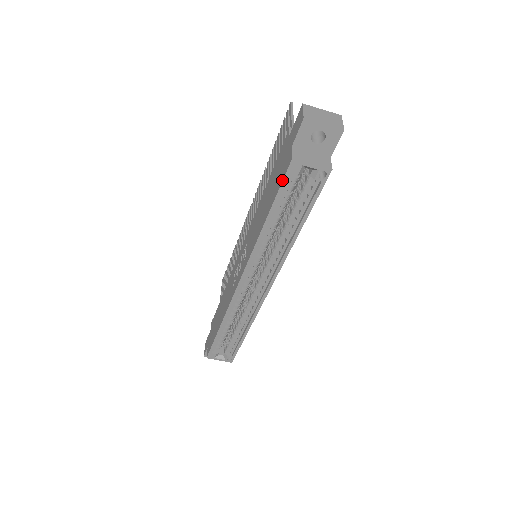
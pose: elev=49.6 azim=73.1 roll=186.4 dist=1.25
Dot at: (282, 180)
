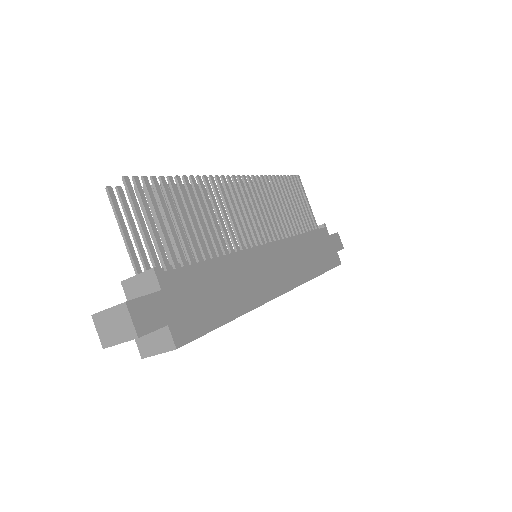
Dot at: occluded
